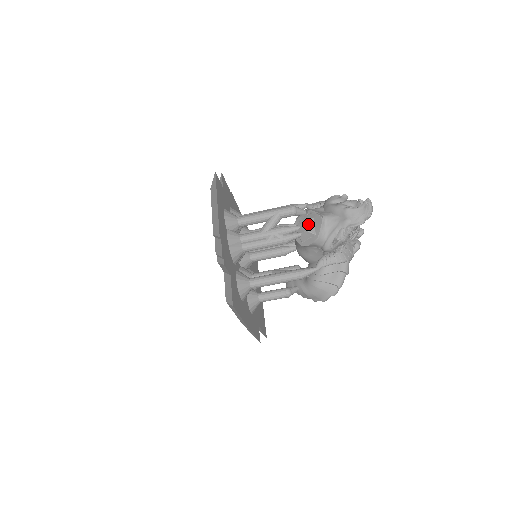
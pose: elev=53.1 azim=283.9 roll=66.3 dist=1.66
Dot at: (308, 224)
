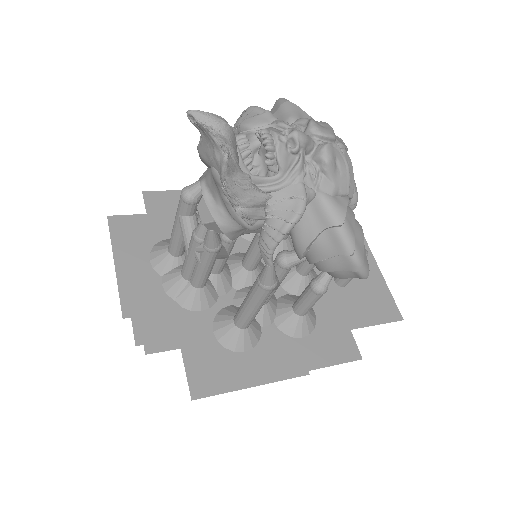
Dot at: (201, 210)
